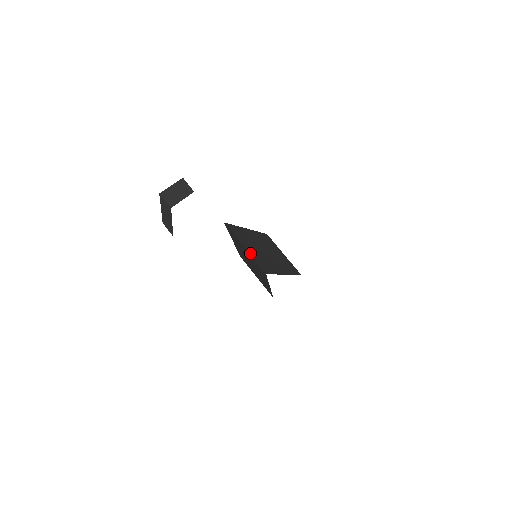
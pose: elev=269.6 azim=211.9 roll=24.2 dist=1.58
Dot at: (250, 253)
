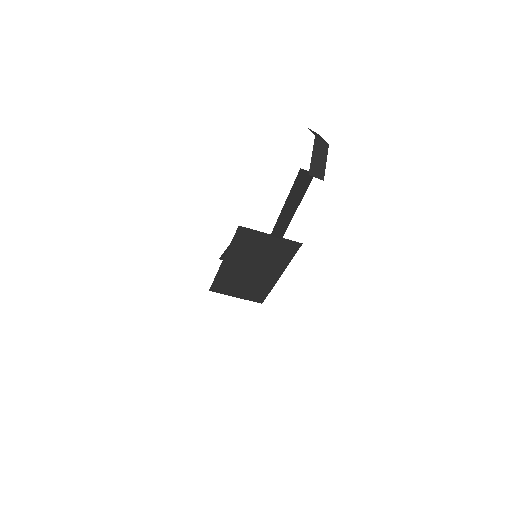
Dot at: (276, 237)
